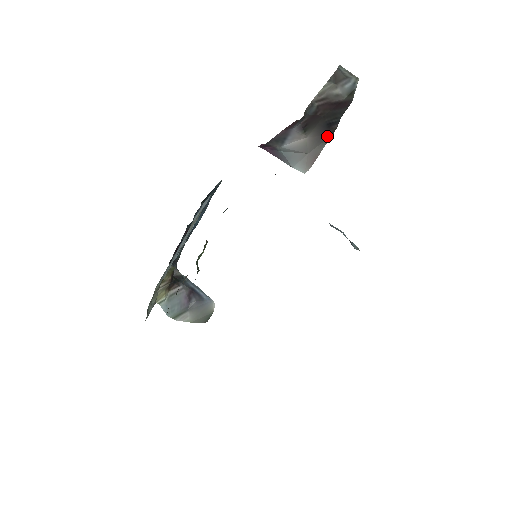
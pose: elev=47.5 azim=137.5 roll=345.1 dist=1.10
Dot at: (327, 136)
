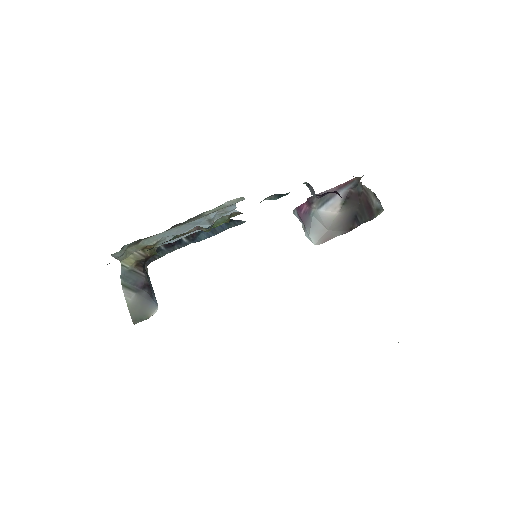
Dot at: (346, 228)
